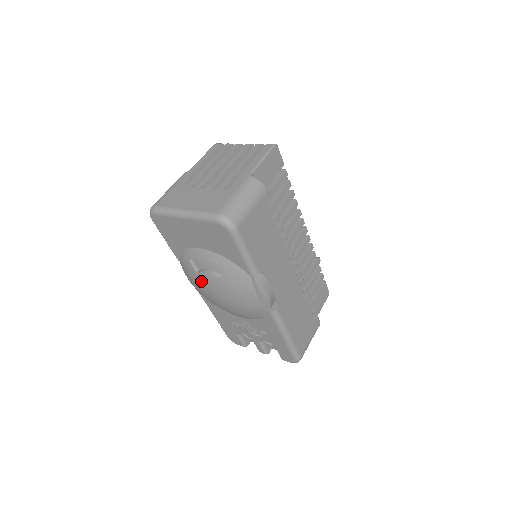
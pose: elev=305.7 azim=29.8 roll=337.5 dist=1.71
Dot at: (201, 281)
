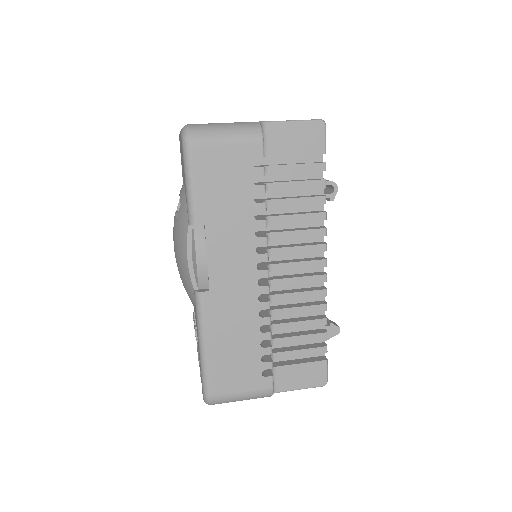
Dot at: occluded
